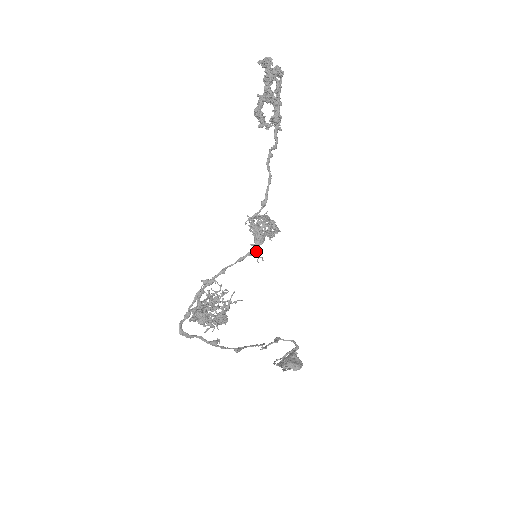
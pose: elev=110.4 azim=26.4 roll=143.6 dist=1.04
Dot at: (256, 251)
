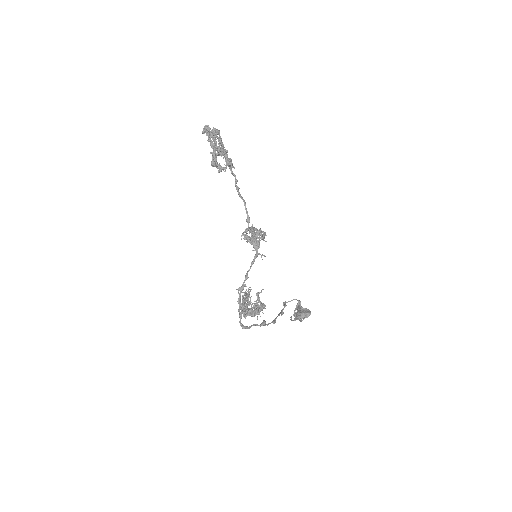
Dot at: (258, 253)
